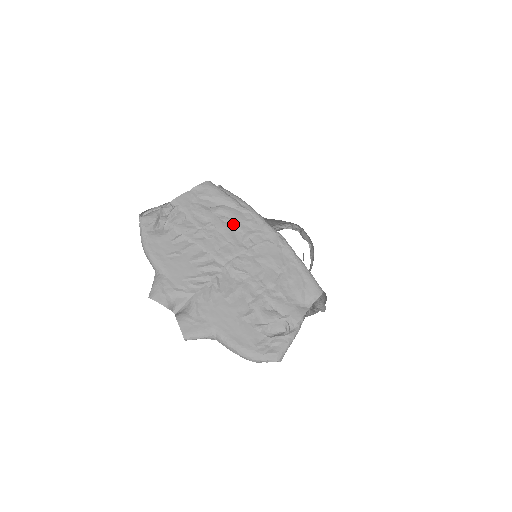
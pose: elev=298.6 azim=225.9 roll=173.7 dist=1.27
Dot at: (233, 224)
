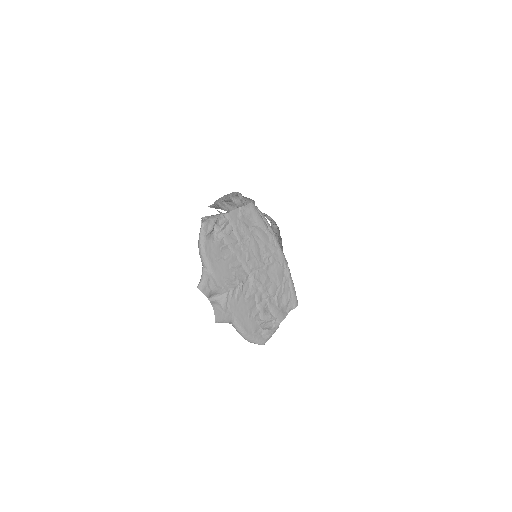
Dot at: (261, 244)
